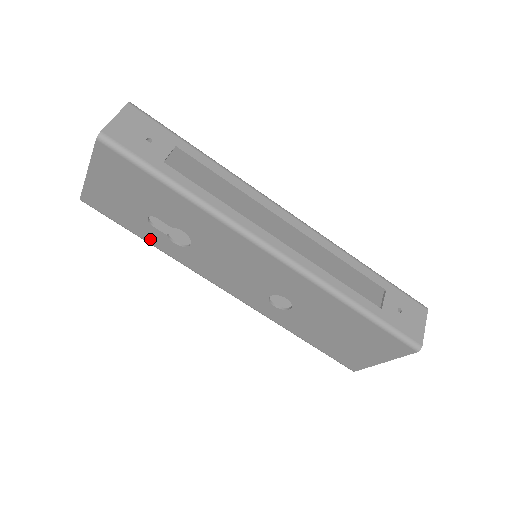
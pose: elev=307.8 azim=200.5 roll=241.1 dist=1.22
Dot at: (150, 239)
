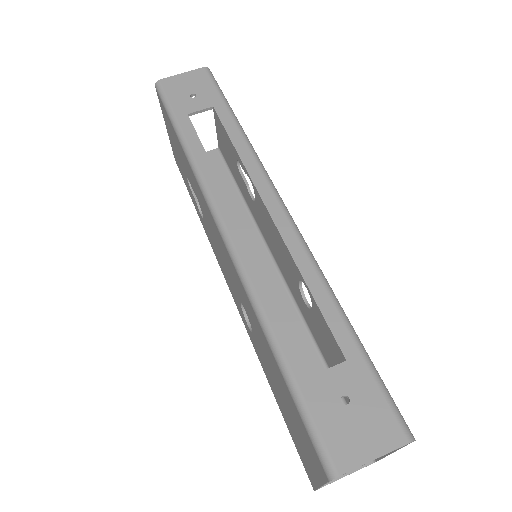
Dot at: (196, 208)
